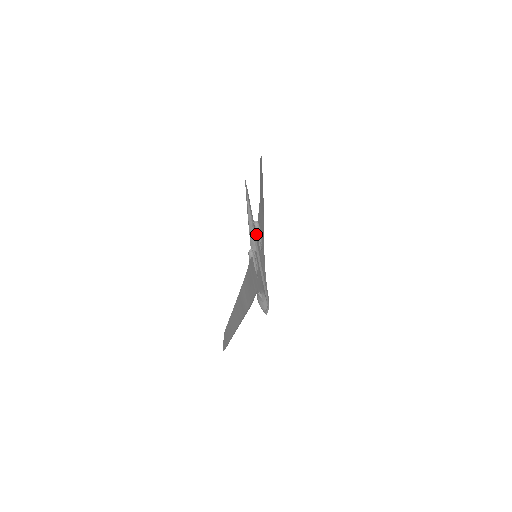
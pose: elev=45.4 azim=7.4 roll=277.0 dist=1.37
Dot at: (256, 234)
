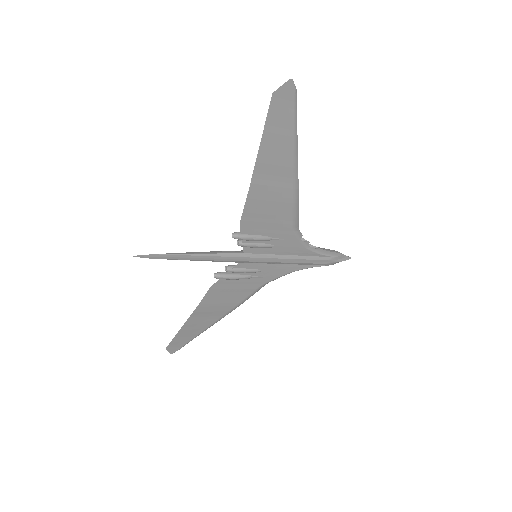
Dot at: (239, 245)
